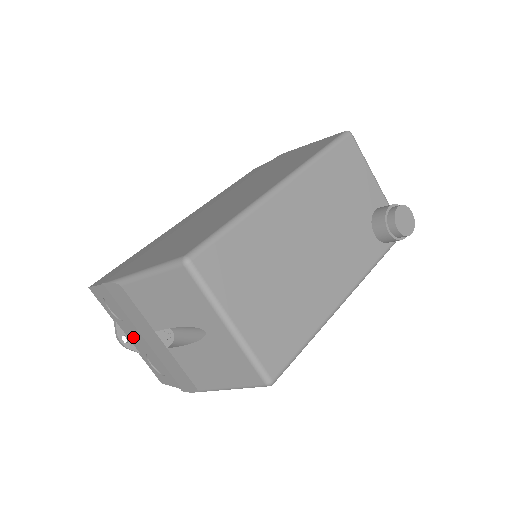
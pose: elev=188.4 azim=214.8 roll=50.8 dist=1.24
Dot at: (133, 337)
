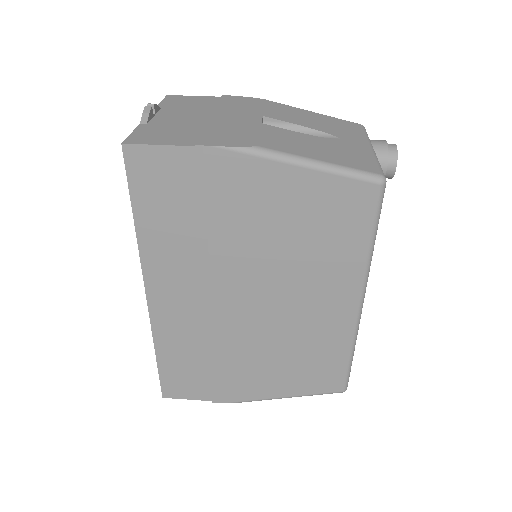
Dot at: occluded
